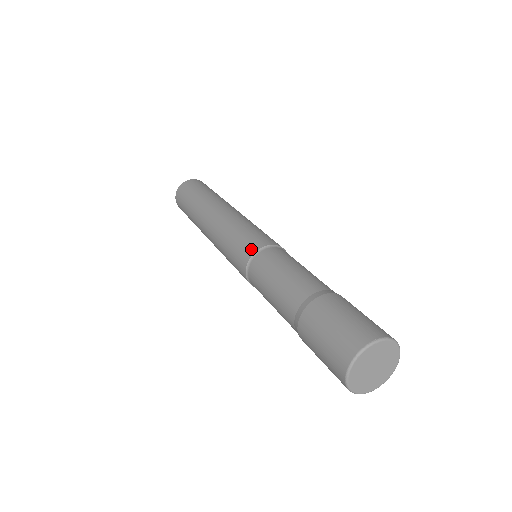
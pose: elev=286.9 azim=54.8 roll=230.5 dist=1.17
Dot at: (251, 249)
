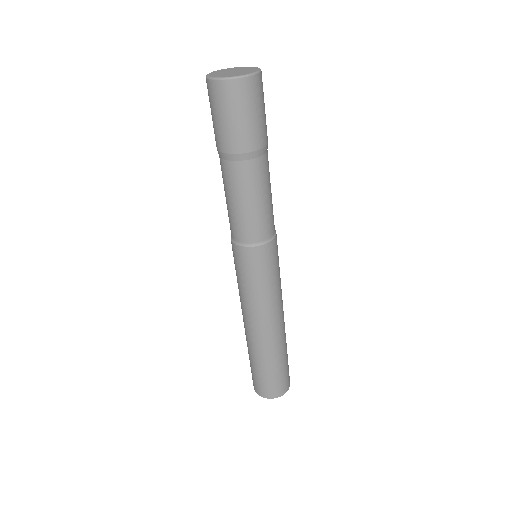
Dot at: occluded
